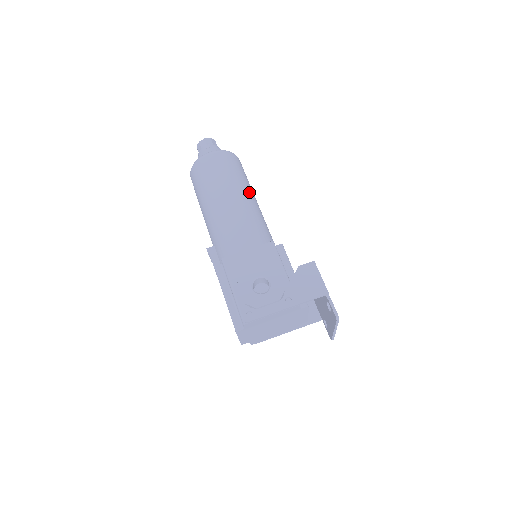
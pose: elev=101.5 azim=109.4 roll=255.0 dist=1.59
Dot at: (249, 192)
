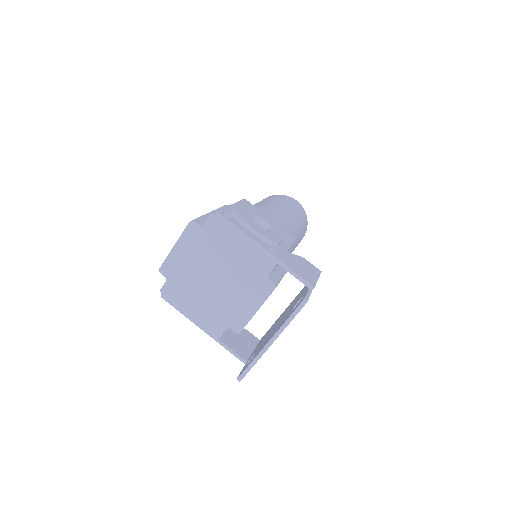
Dot at: (299, 234)
